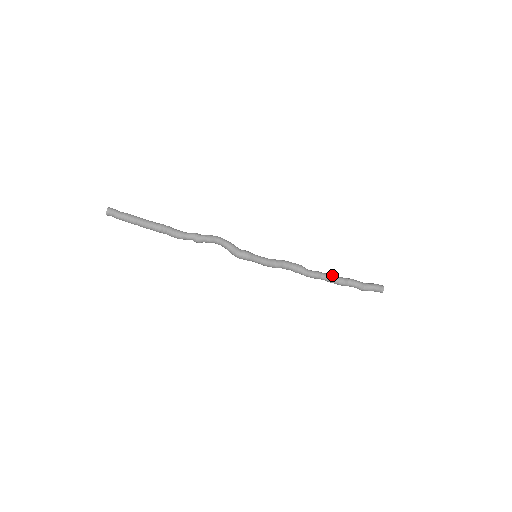
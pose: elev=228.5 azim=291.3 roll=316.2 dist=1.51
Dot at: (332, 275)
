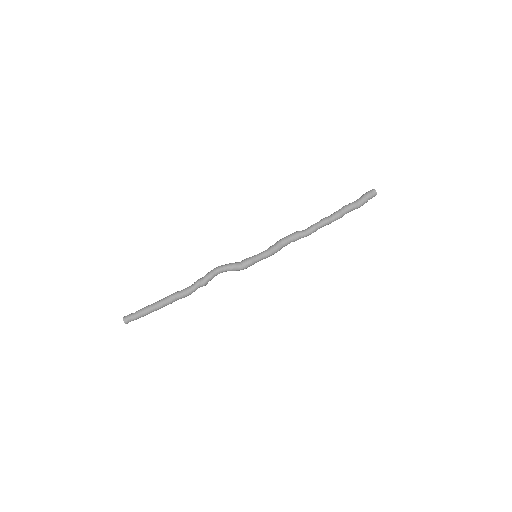
Dot at: (326, 218)
